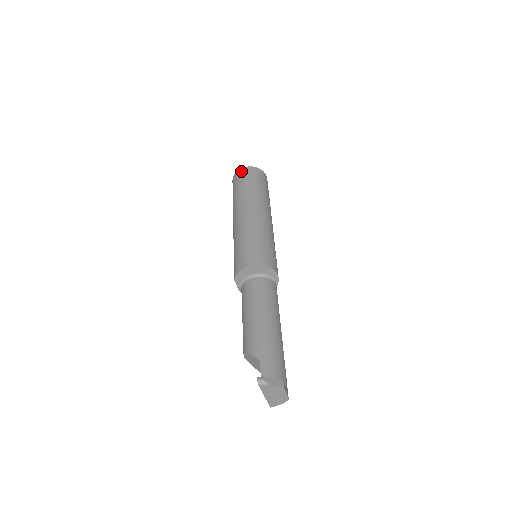
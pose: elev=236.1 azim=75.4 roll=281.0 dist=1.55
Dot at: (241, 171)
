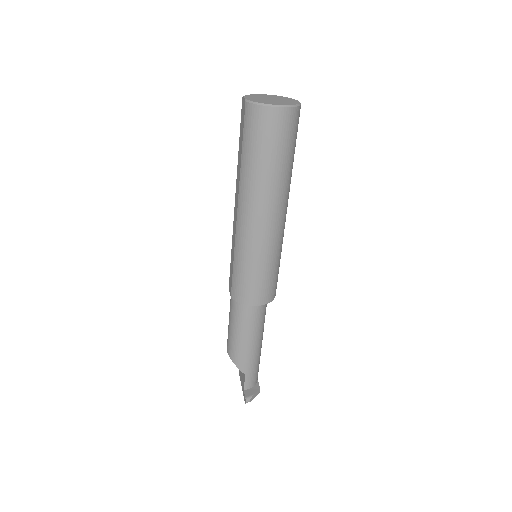
Dot at: (269, 116)
